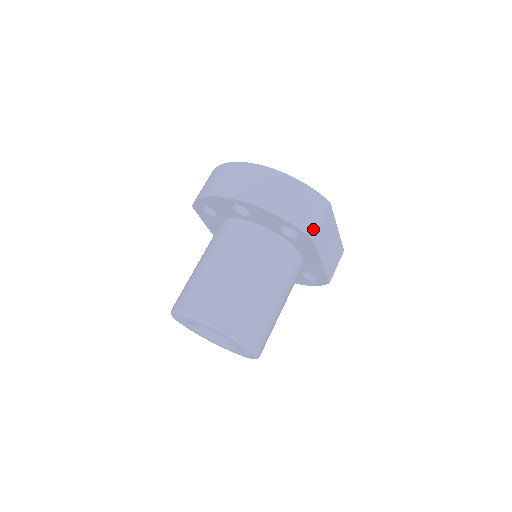
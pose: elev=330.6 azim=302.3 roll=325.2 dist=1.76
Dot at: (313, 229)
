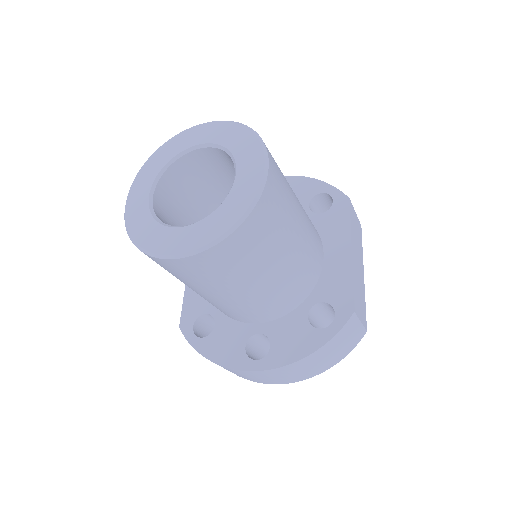
Dot at: occluded
